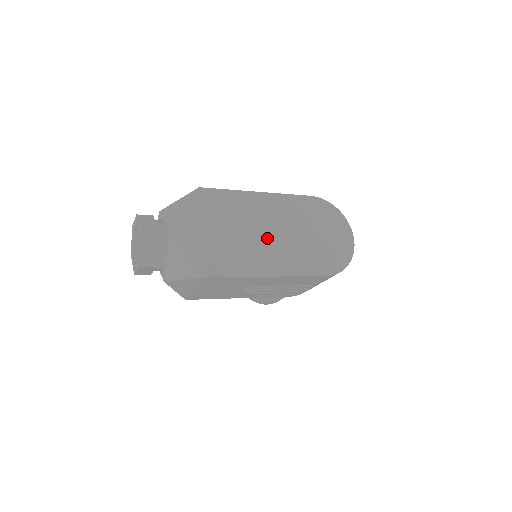
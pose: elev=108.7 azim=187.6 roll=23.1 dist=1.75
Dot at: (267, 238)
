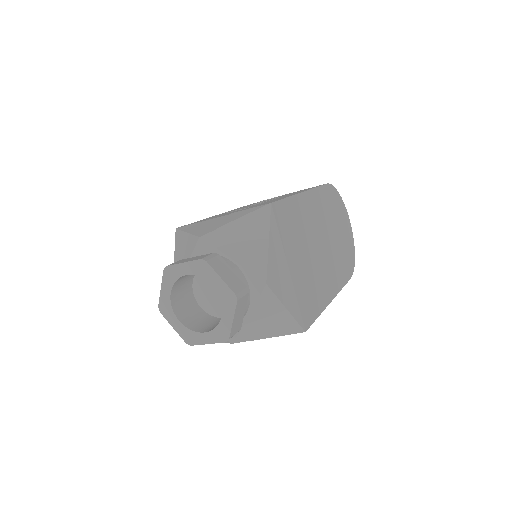
Dot at: (320, 253)
